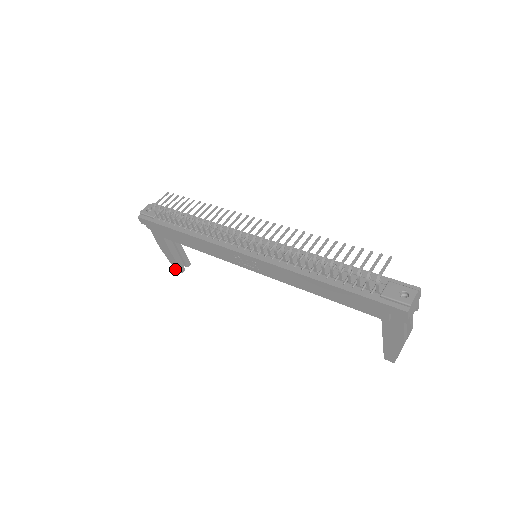
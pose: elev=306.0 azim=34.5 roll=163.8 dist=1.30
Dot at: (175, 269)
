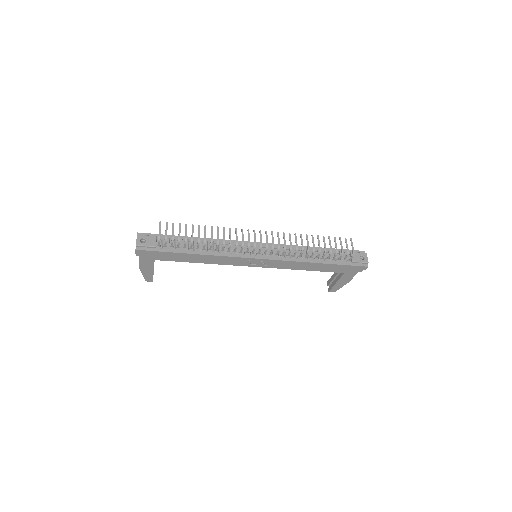
Dot at: (145, 280)
